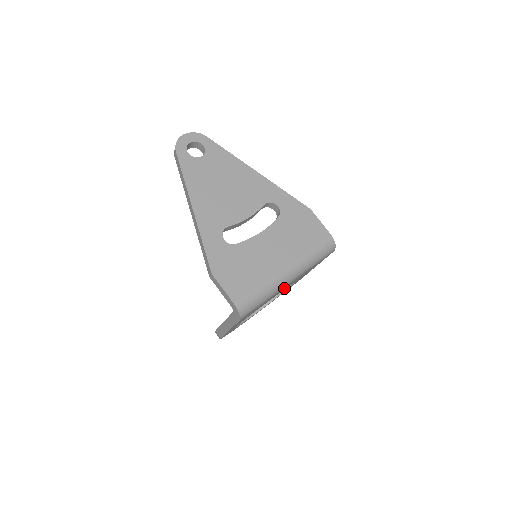
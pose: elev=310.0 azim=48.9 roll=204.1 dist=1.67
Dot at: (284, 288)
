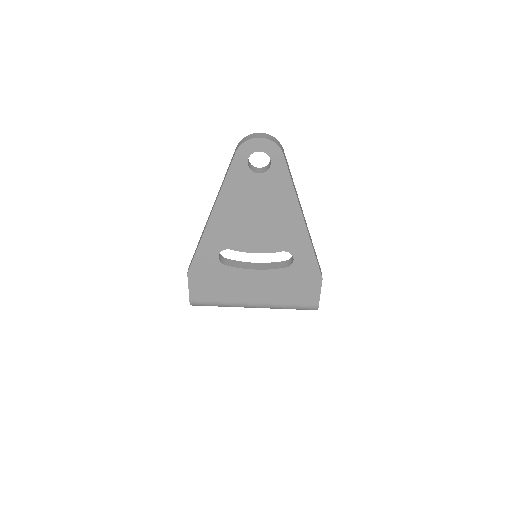
Dot at: occluded
